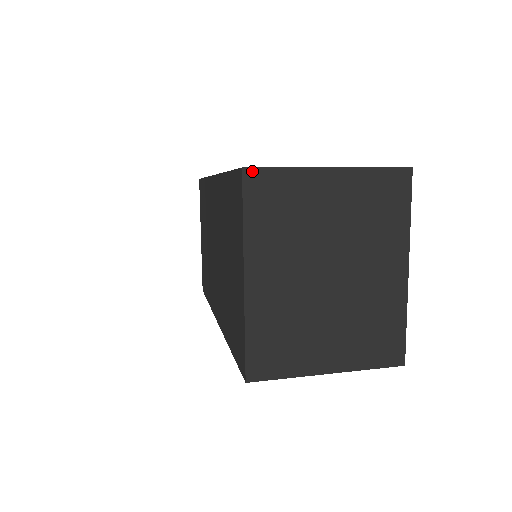
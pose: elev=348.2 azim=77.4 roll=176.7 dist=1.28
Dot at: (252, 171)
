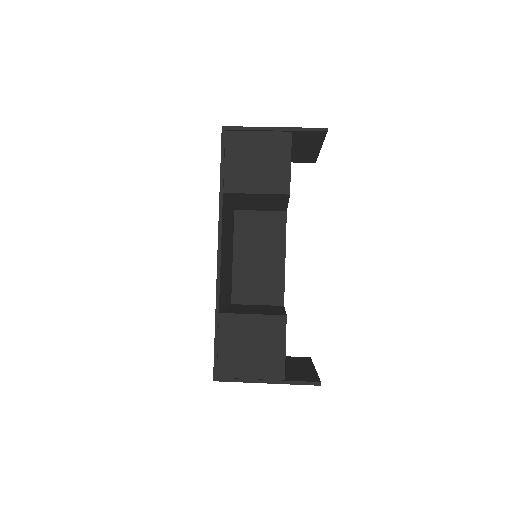
Dot at: (219, 381)
